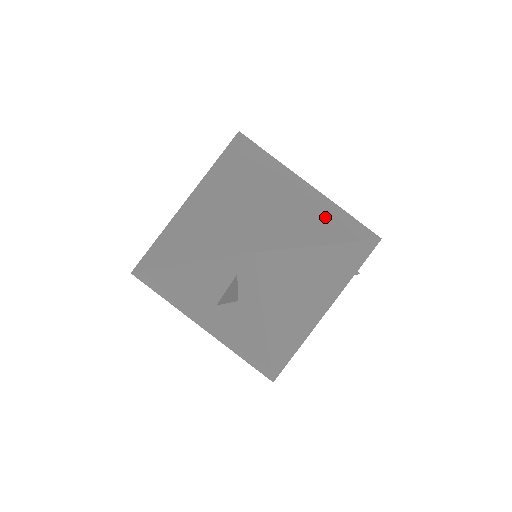
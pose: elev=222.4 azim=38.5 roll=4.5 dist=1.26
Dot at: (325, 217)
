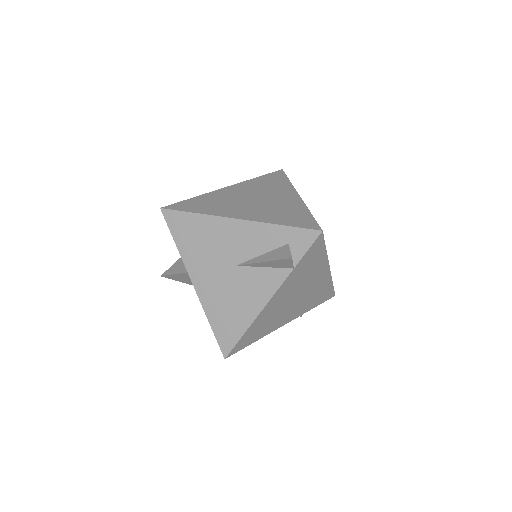
Dot at: occluded
